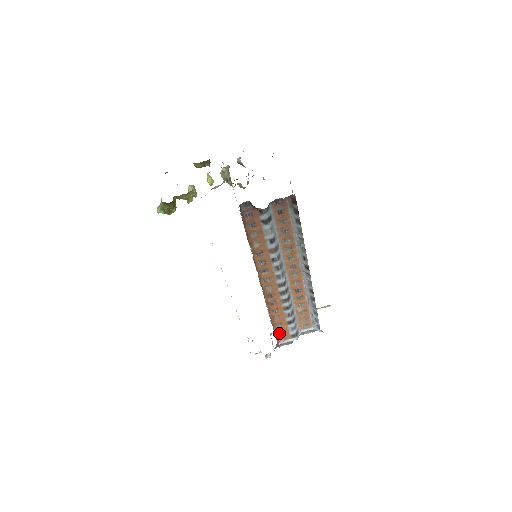
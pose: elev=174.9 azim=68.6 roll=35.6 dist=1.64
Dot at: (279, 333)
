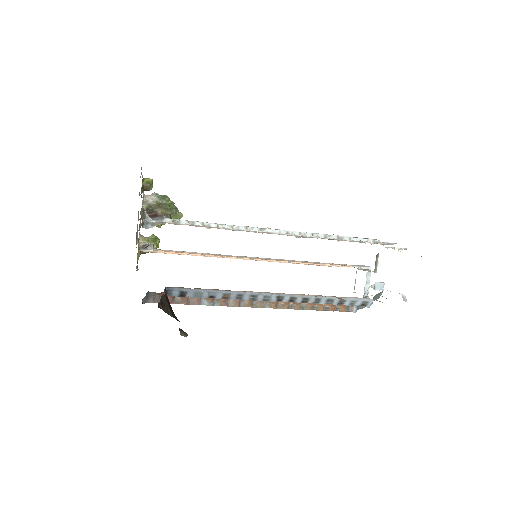
Dot at: occluded
